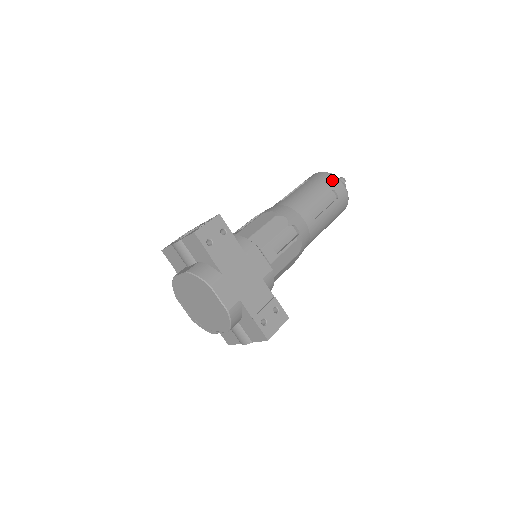
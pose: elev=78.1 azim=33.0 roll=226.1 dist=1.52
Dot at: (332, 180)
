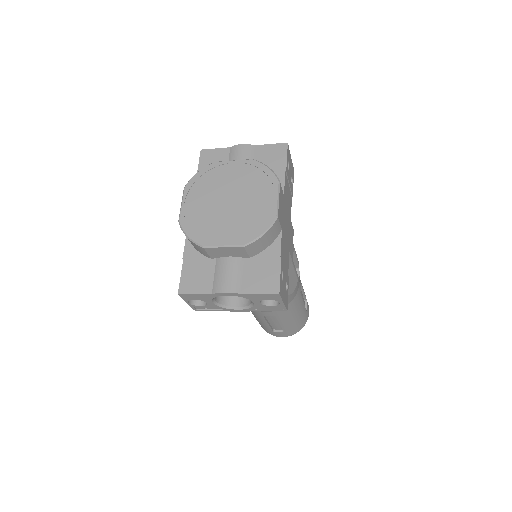
Dot at: occluded
